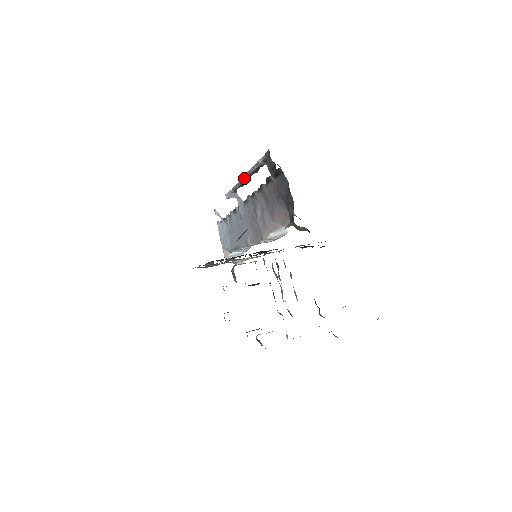
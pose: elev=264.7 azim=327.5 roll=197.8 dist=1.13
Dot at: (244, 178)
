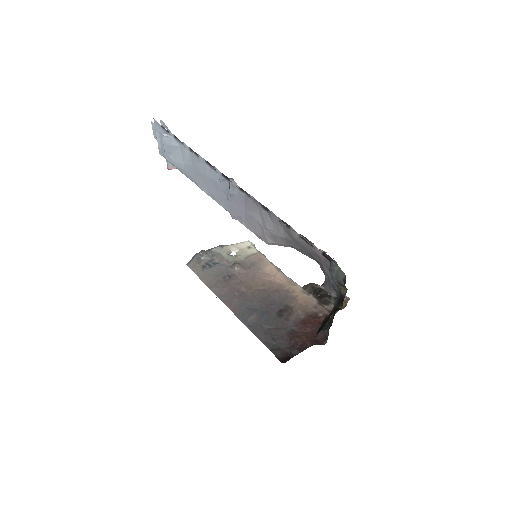
Dot at: (270, 212)
